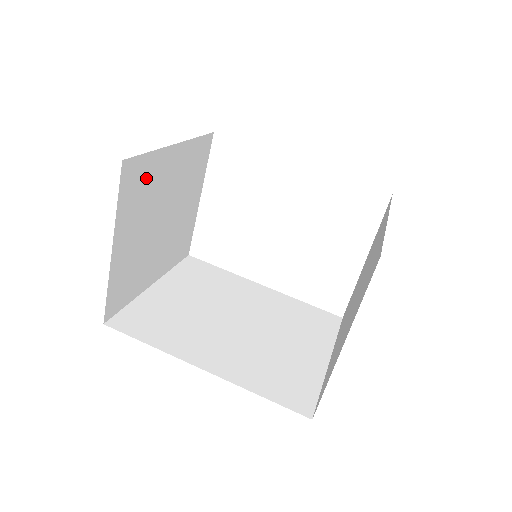
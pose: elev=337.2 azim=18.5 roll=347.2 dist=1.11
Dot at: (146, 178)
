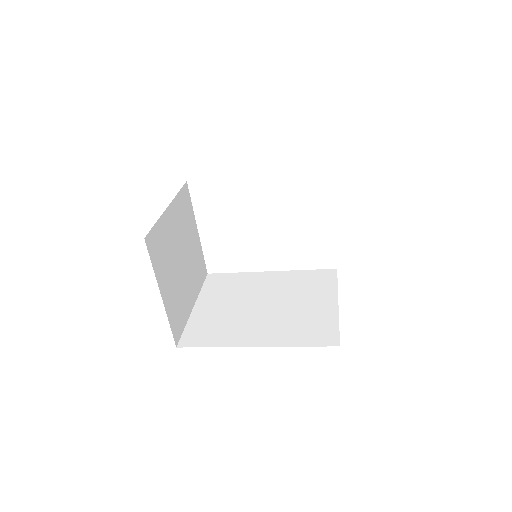
Dot at: (161, 240)
